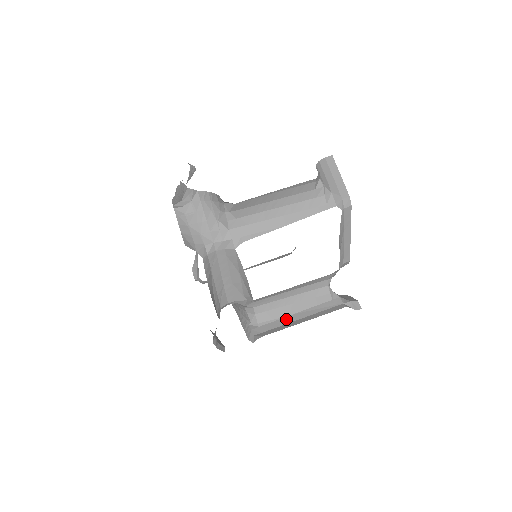
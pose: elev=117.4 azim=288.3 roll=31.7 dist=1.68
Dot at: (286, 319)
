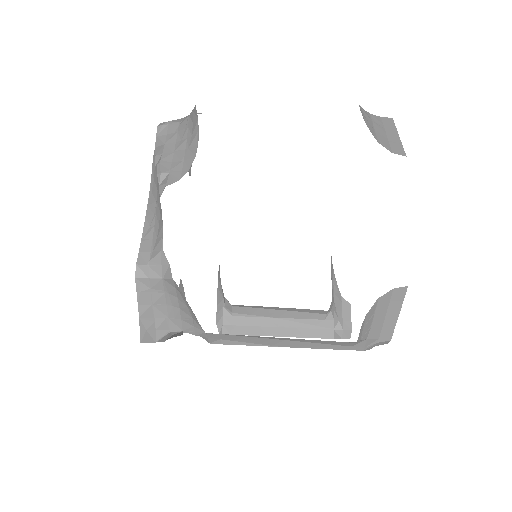
Dot at: (264, 320)
